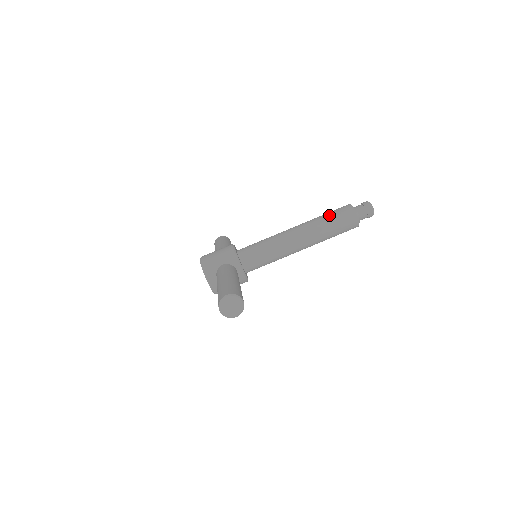
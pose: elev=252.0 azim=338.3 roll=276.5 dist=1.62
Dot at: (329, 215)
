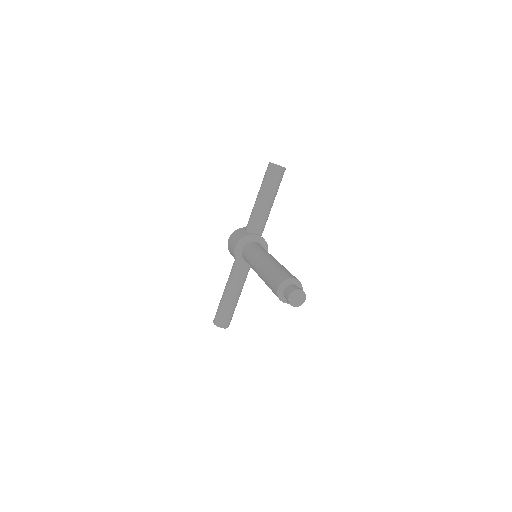
Dot at: (268, 284)
